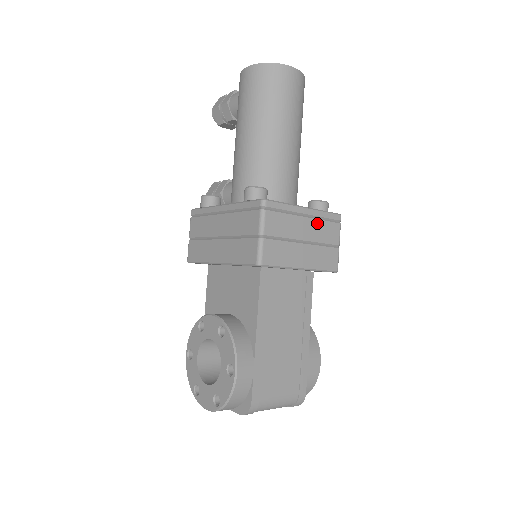
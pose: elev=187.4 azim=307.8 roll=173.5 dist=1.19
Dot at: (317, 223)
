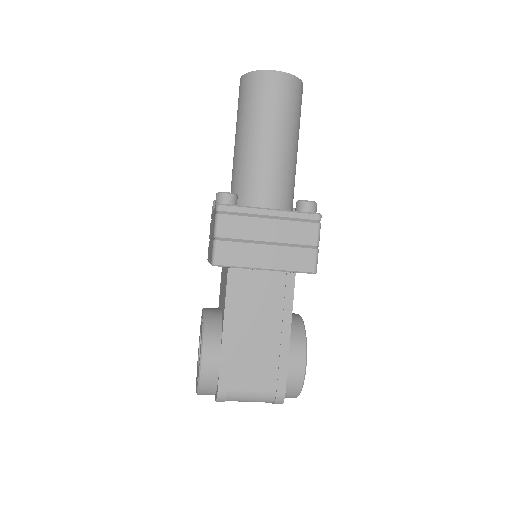
Dot at: (285, 224)
